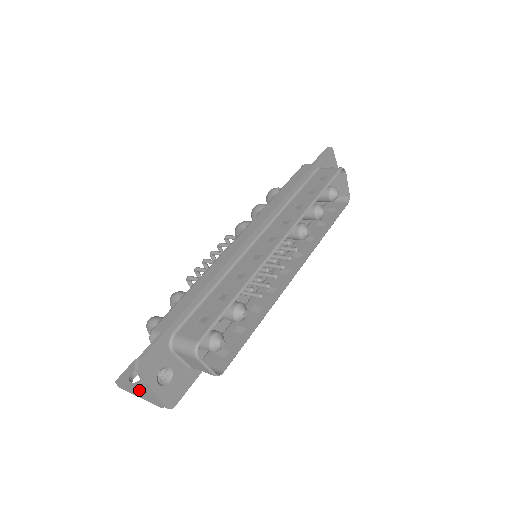
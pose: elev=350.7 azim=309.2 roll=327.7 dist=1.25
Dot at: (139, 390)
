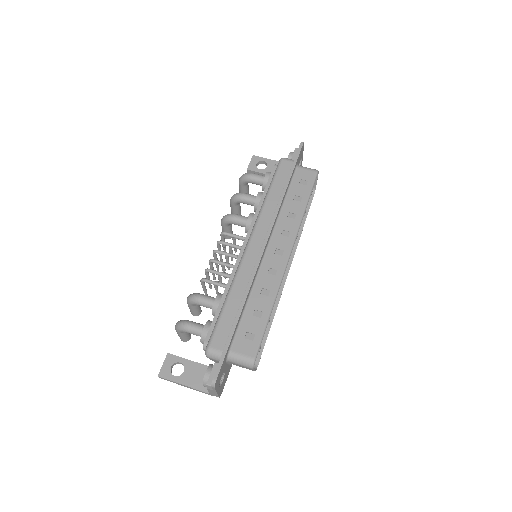
Dot at: (187, 383)
